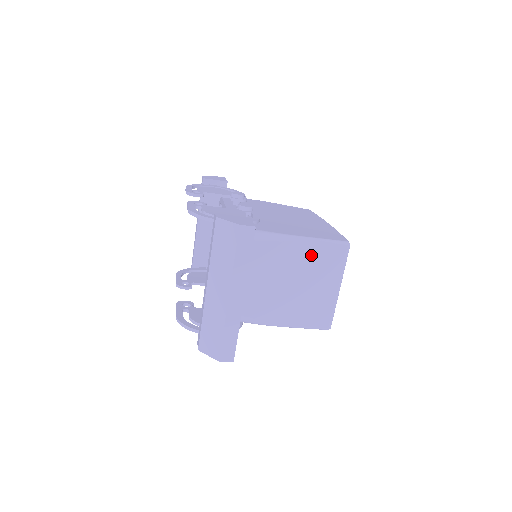
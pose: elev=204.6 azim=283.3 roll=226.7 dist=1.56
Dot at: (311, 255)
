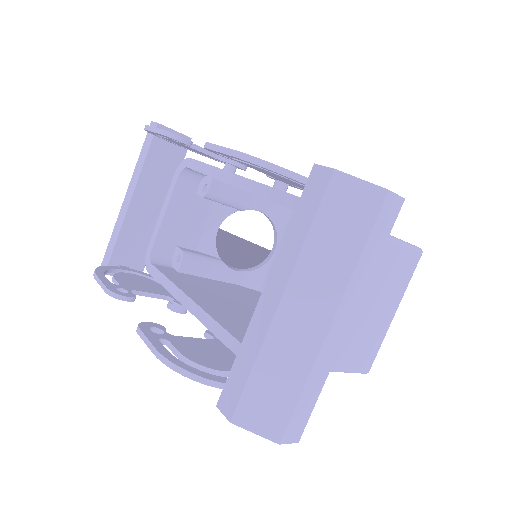
Dot at: (385, 262)
